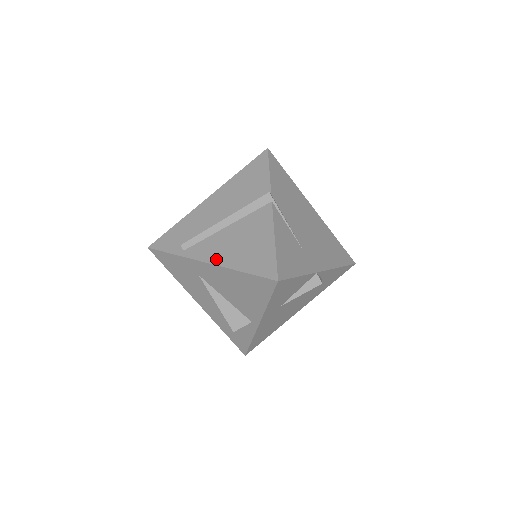
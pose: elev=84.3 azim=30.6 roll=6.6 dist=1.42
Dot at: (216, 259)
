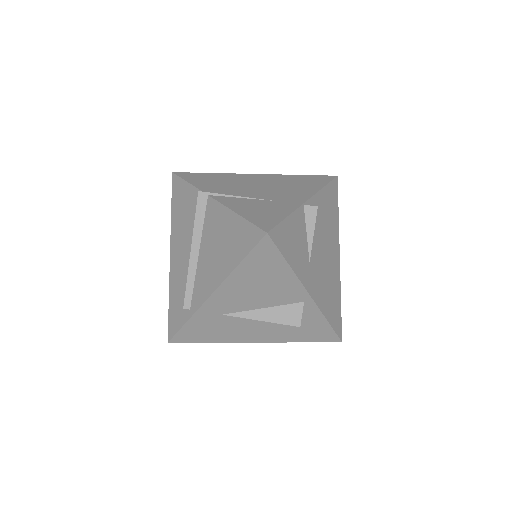
Dot at: (214, 283)
